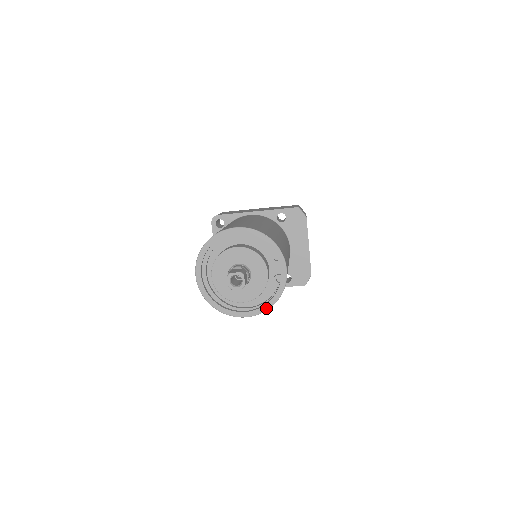
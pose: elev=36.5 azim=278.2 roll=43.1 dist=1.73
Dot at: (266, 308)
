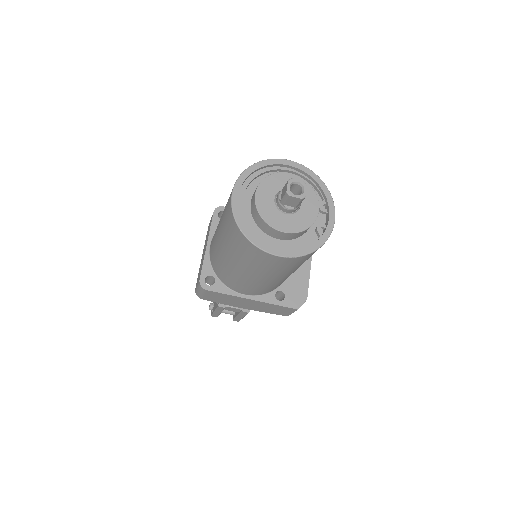
Dot at: (304, 252)
